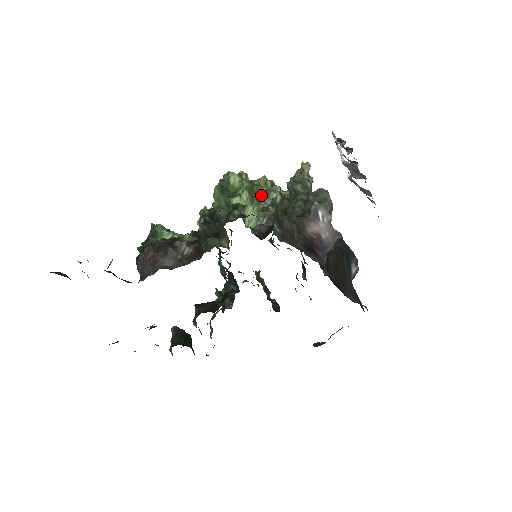
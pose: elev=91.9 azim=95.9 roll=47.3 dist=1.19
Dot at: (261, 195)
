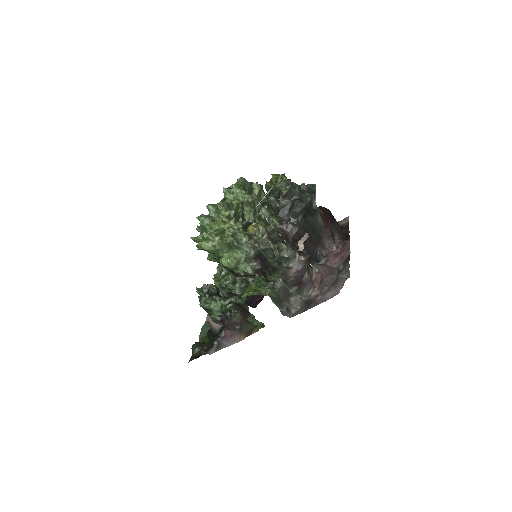
Dot at: (234, 243)
